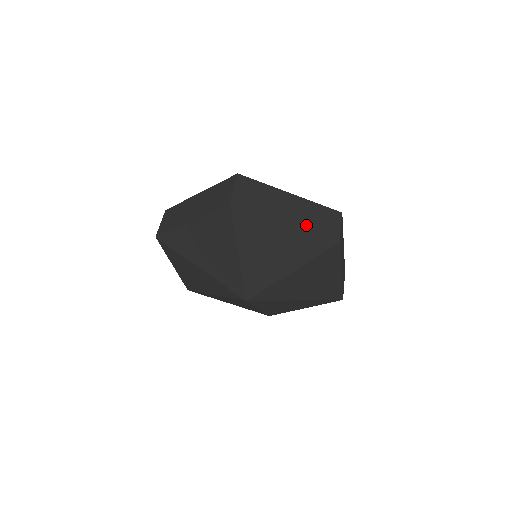
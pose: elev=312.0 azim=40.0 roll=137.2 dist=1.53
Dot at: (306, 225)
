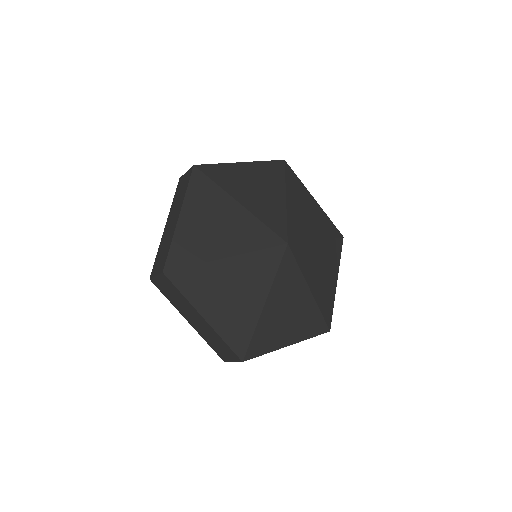
Dot at: occluded
